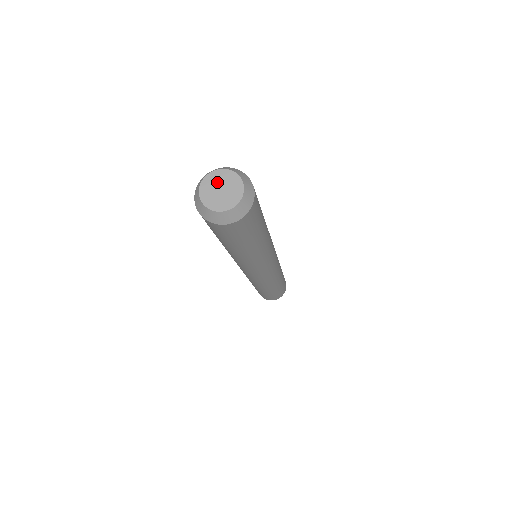
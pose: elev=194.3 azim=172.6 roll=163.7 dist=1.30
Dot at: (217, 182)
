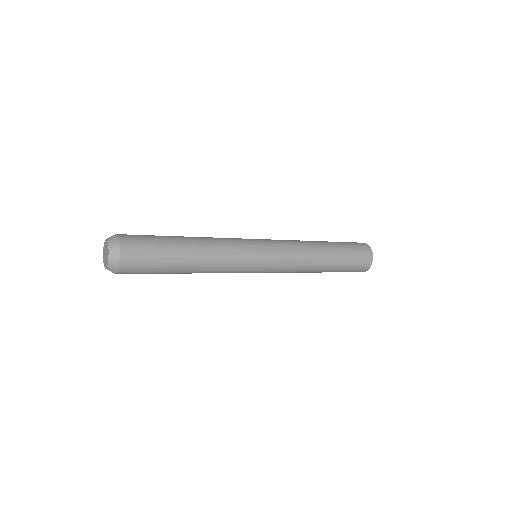
Dot at: (104, 253)
